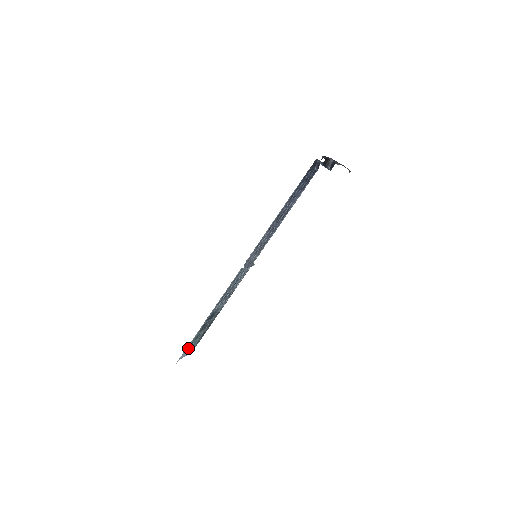
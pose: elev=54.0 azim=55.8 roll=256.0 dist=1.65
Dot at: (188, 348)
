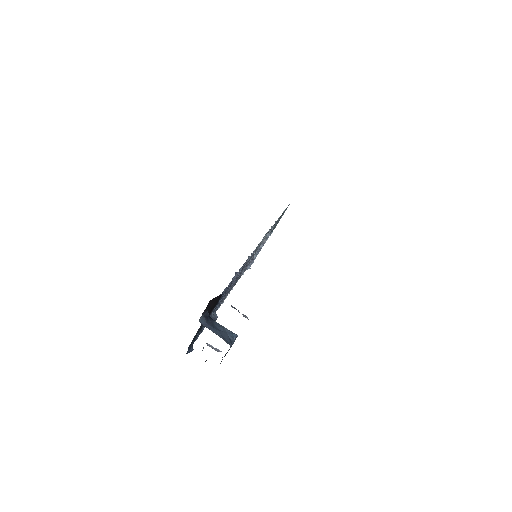
Dot at: occluded
